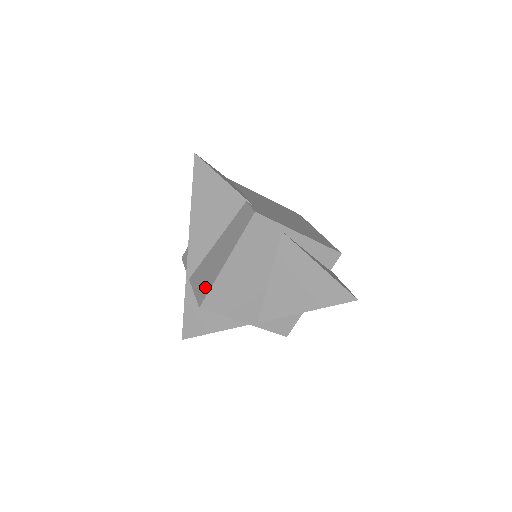
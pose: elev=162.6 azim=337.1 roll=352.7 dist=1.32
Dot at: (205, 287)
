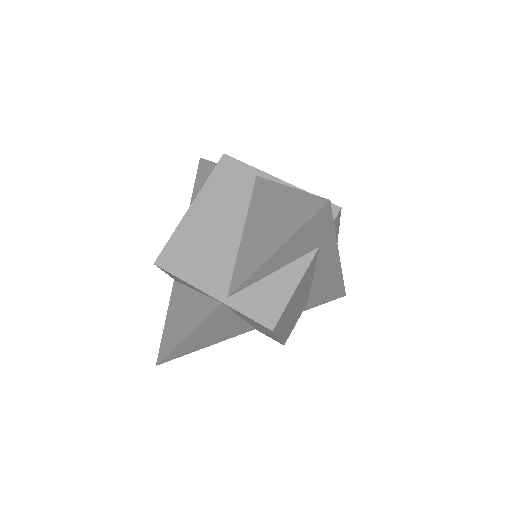
Dot at: occluded
